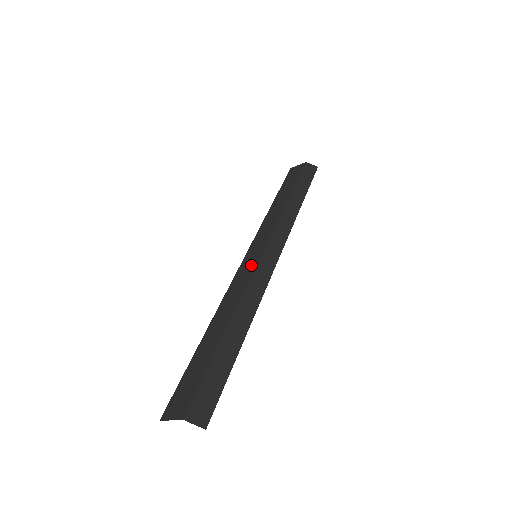
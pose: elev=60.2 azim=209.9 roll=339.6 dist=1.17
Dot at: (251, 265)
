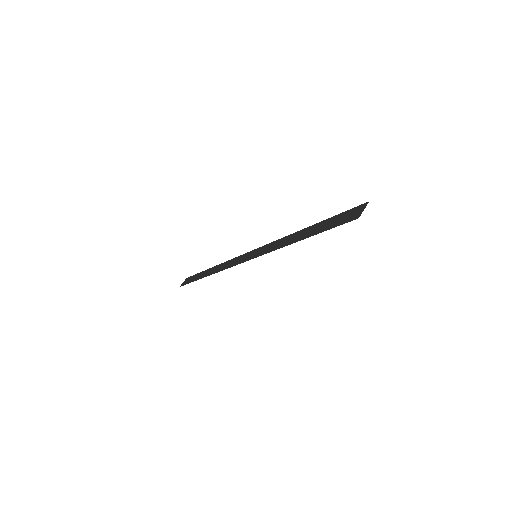
Dot at: occluded
